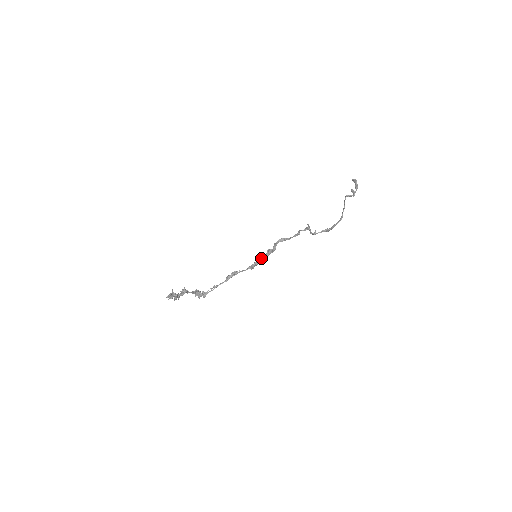
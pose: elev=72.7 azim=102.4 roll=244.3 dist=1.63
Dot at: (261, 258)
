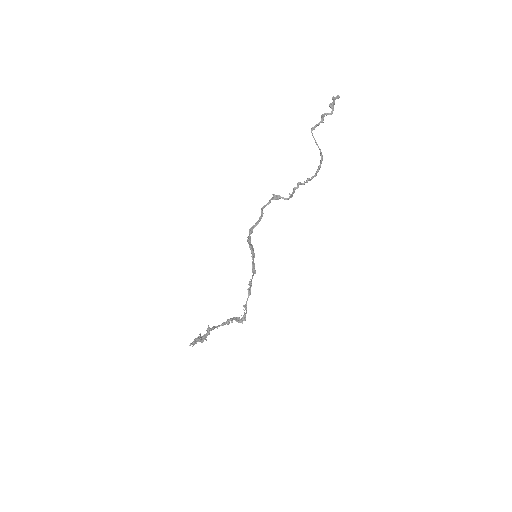
Dot at: occluded
